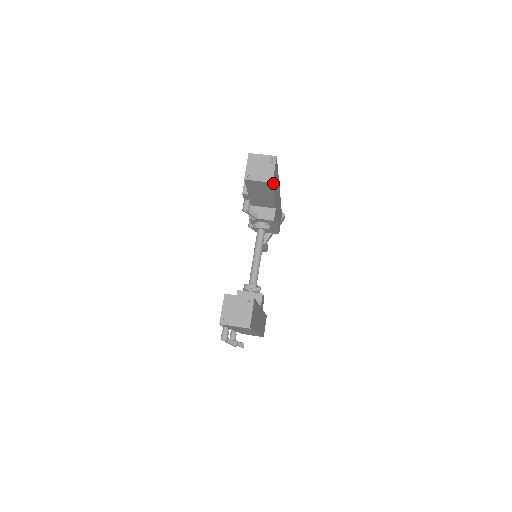
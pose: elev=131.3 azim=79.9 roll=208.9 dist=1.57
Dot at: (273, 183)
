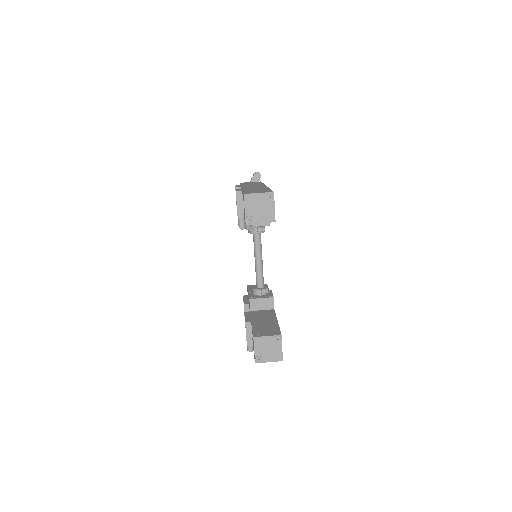
Dot at: occluded
